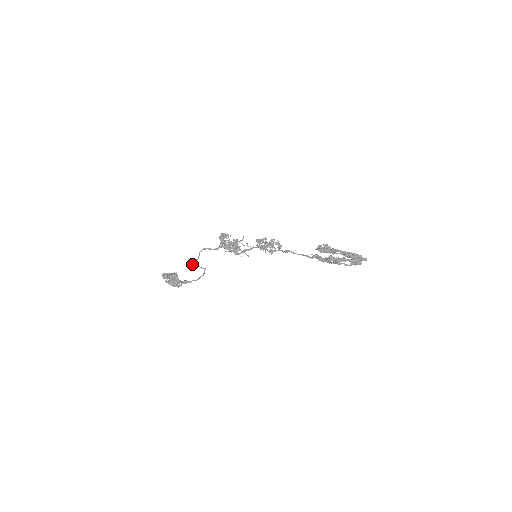
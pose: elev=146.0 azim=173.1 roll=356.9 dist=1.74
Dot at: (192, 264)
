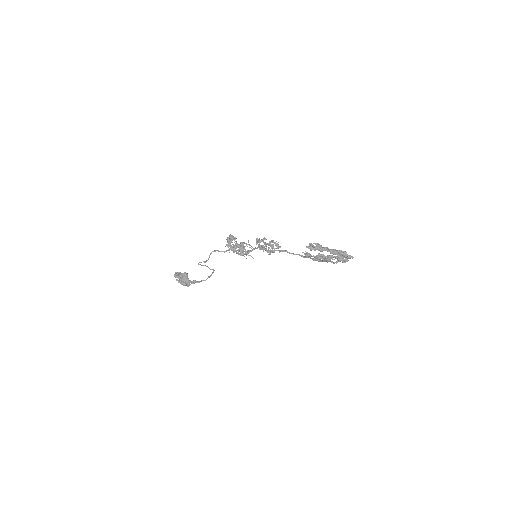
Dot at: occluded
